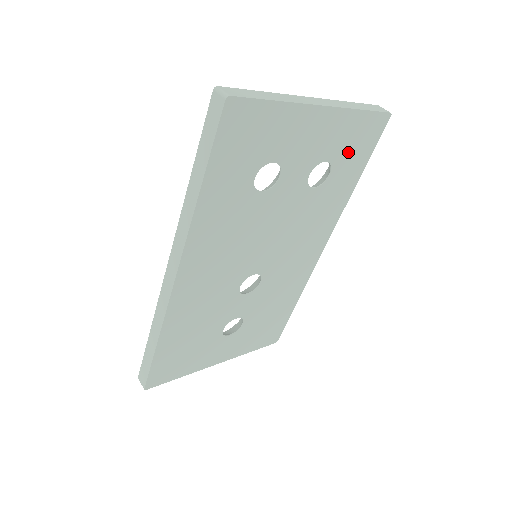
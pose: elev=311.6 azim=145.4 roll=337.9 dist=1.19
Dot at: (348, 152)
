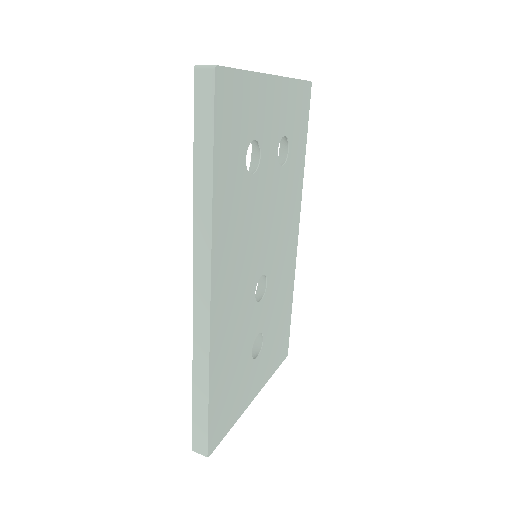
Dot at: (295, 124)
